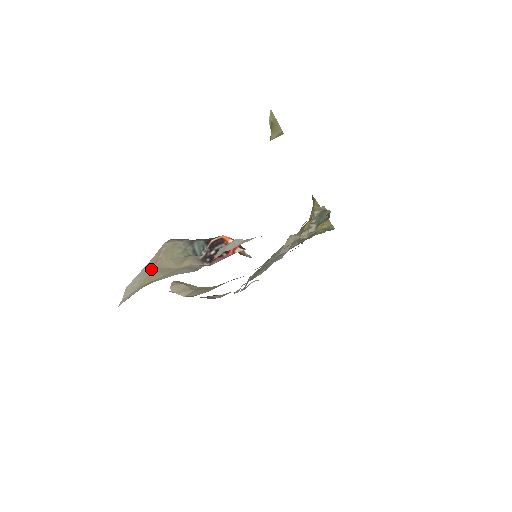
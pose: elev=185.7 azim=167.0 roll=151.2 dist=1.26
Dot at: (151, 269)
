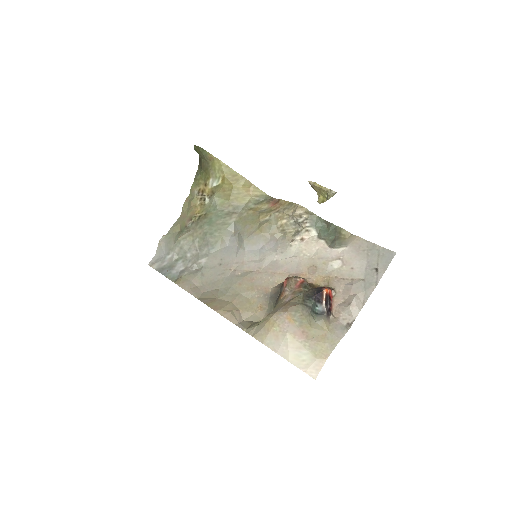
Dot at: (305, 342)
